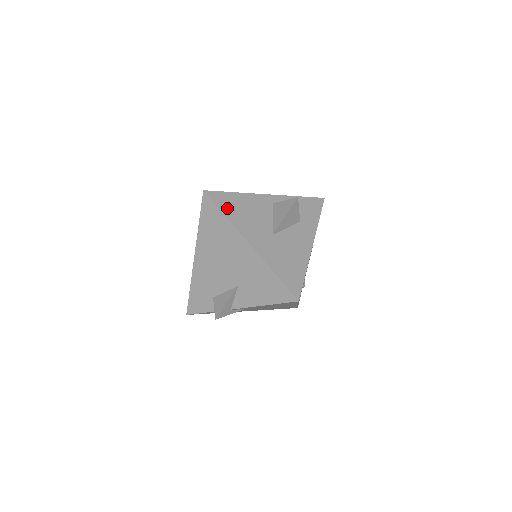
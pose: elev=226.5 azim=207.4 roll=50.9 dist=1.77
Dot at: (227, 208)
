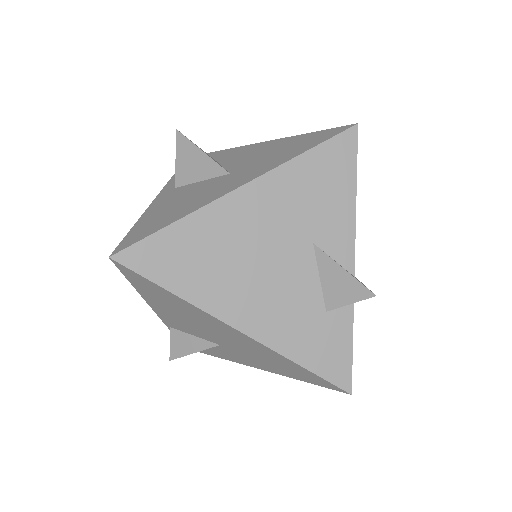
Dot at: (159, 224)
